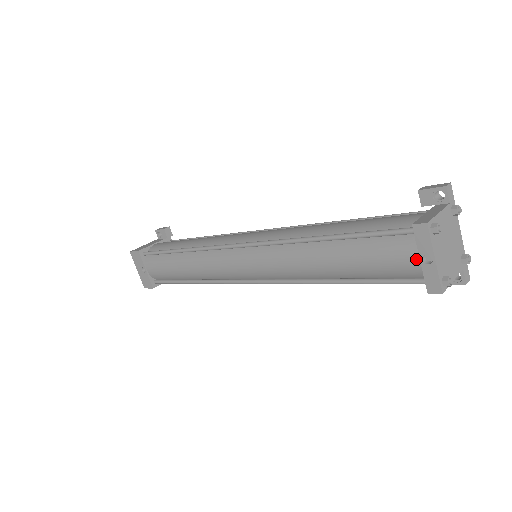
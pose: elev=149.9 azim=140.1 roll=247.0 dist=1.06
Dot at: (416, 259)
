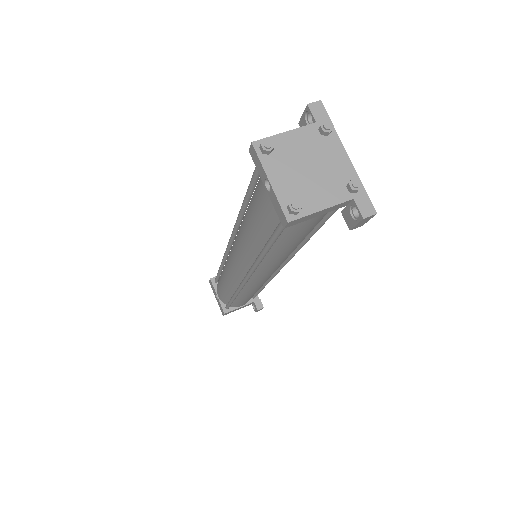
Dot at: (266, 191)
